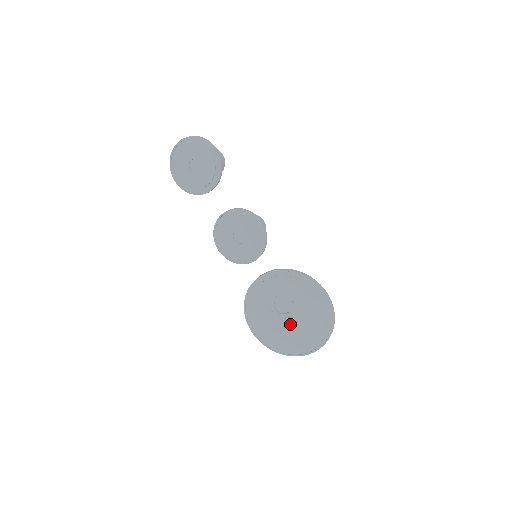
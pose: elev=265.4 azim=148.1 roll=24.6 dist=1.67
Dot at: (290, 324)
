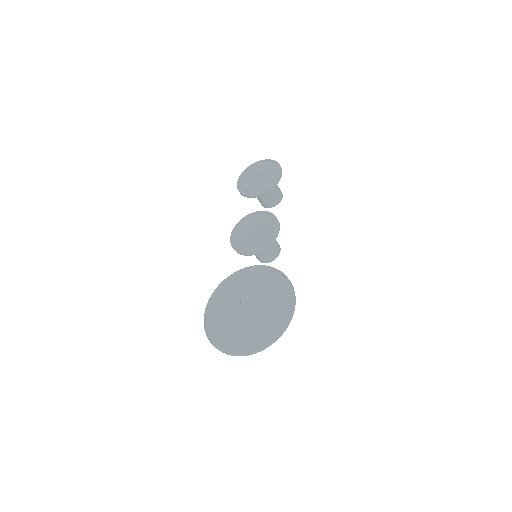
Dot at: (243, 318)
